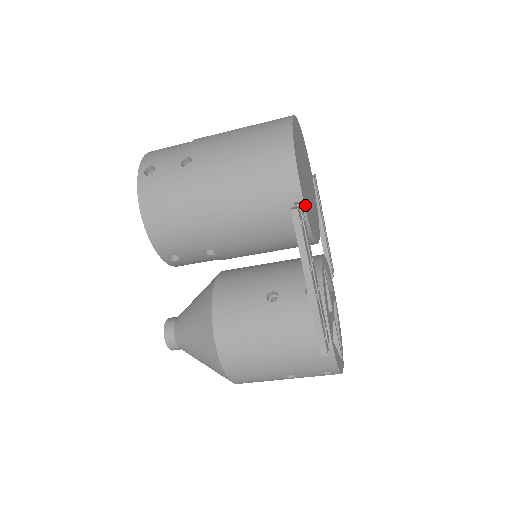
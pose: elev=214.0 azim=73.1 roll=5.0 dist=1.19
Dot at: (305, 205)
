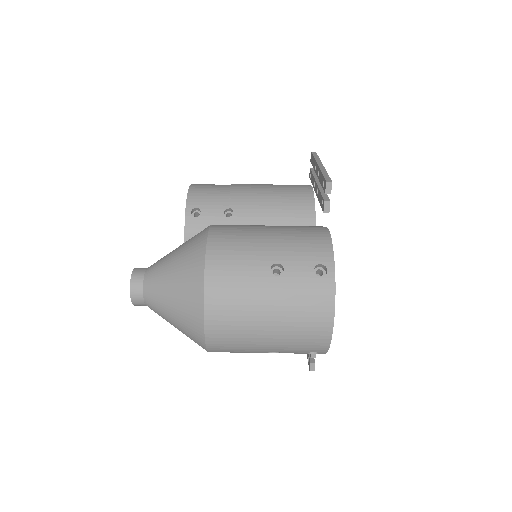
Dot at: occluded
